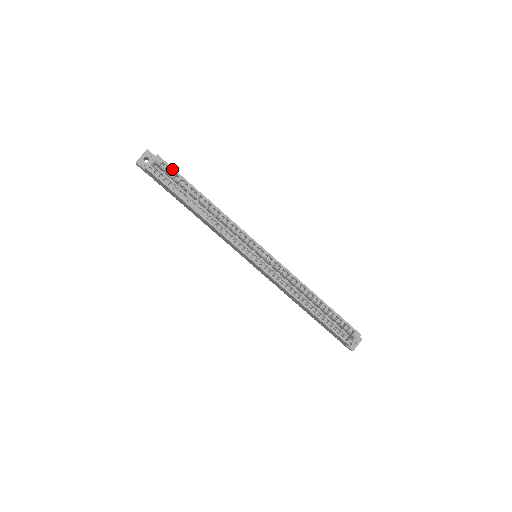
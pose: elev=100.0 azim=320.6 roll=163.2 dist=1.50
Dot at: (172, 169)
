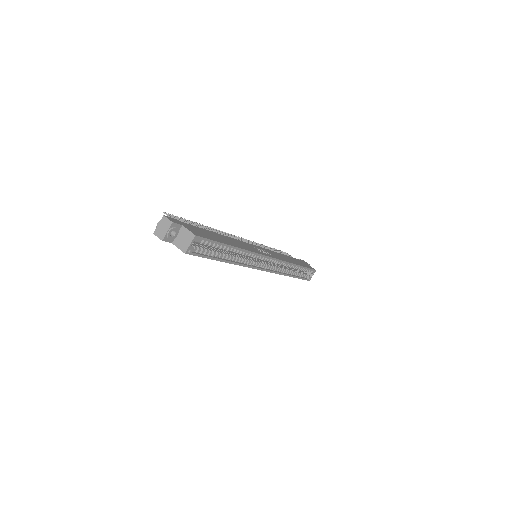
Dot at: (208, 240)
